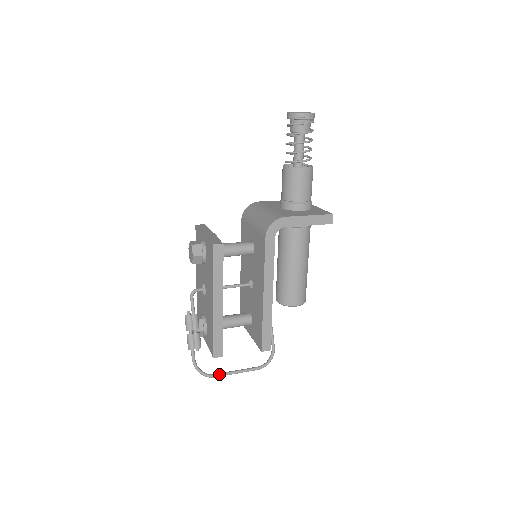
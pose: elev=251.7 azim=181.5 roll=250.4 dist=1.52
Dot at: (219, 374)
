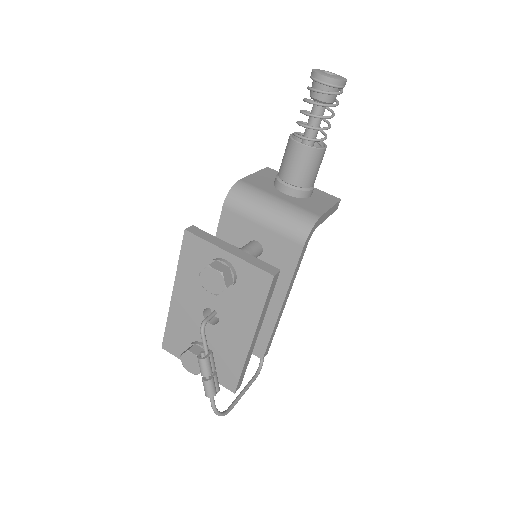
Dot at: (234, 405)
